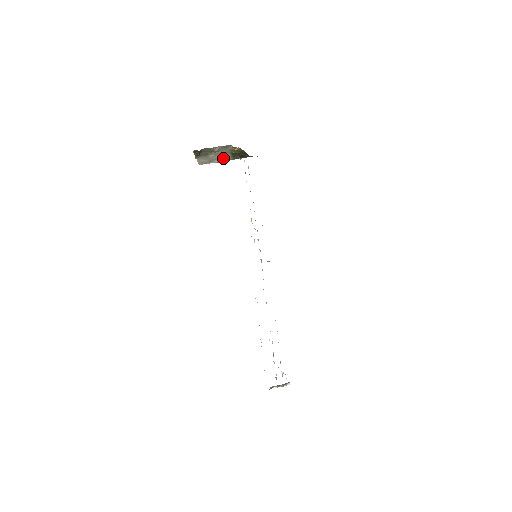
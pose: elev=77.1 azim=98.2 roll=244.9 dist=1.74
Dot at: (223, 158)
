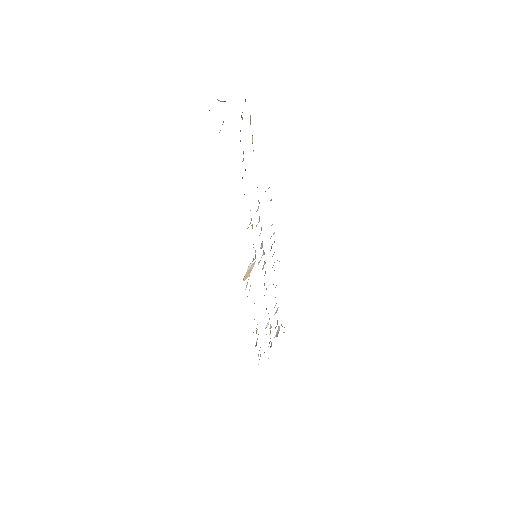
Dot at: occluded
